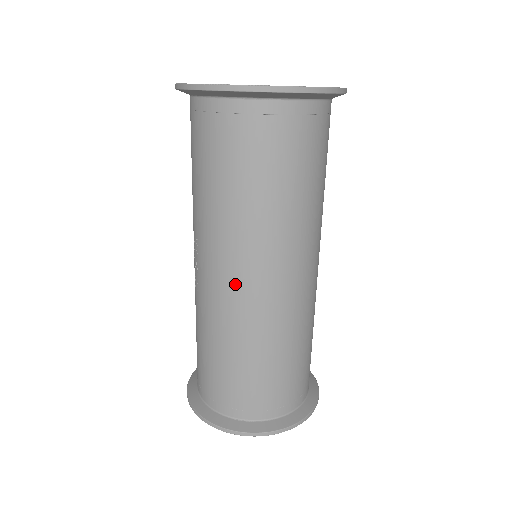
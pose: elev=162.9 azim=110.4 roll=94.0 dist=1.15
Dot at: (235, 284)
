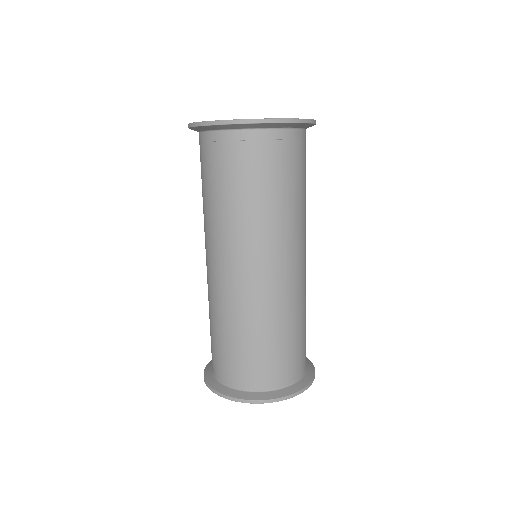
Dot at: (221, 270)
